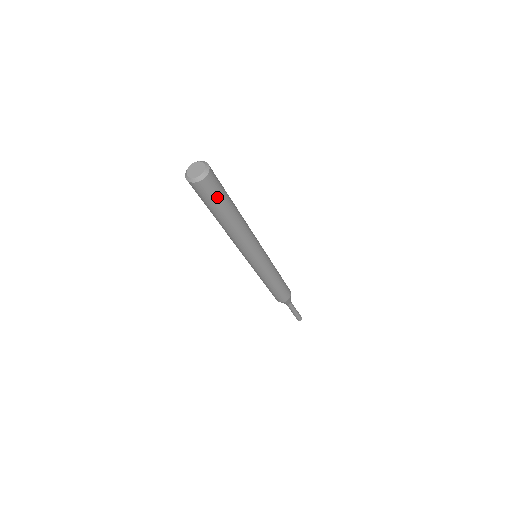
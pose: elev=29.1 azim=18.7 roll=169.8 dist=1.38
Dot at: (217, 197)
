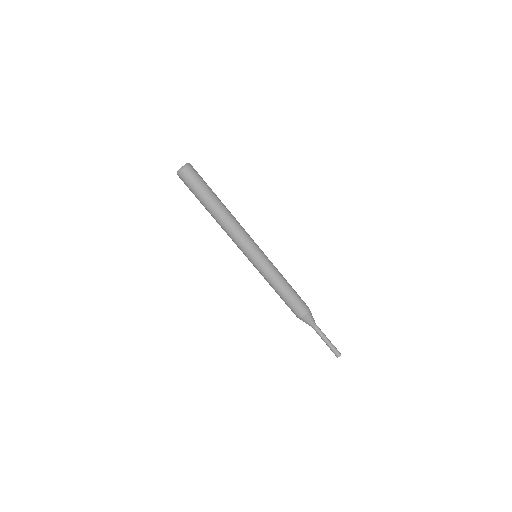
Dot at: (195, 188)
